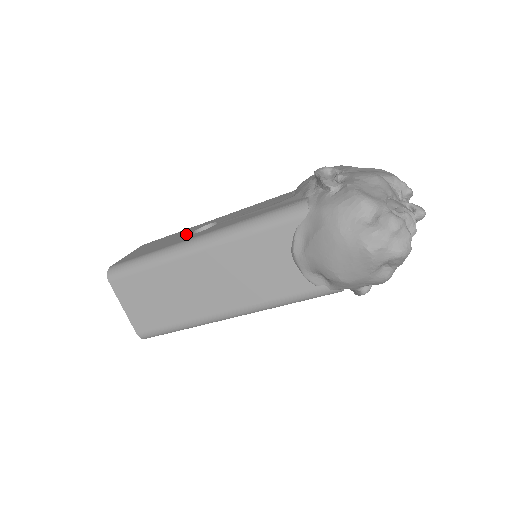
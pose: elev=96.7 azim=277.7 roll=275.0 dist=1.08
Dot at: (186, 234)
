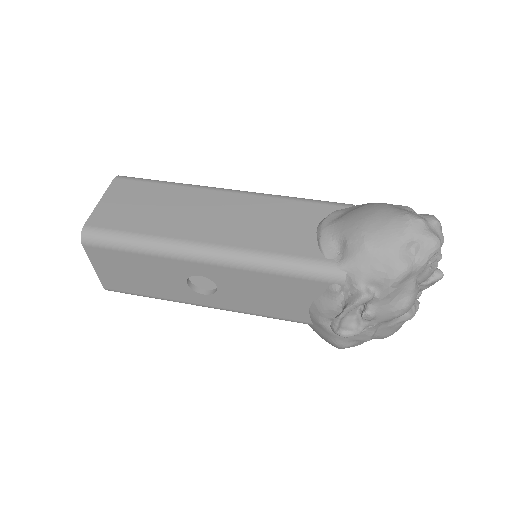
Dot at: occluded
